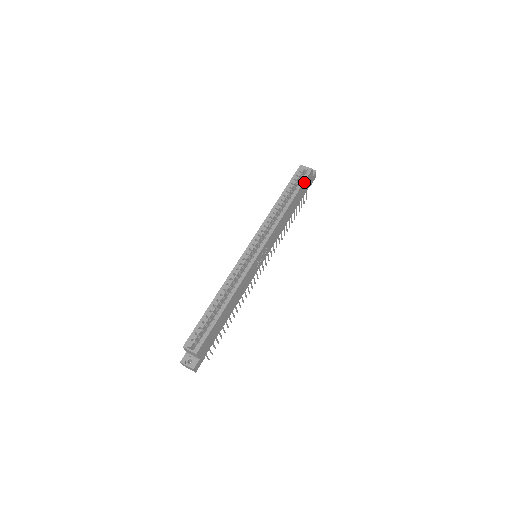
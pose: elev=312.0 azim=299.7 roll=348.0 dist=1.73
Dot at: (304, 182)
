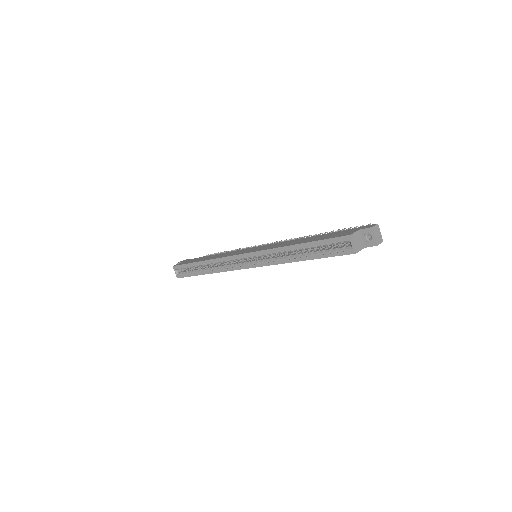
Dot at: (334, 255)
